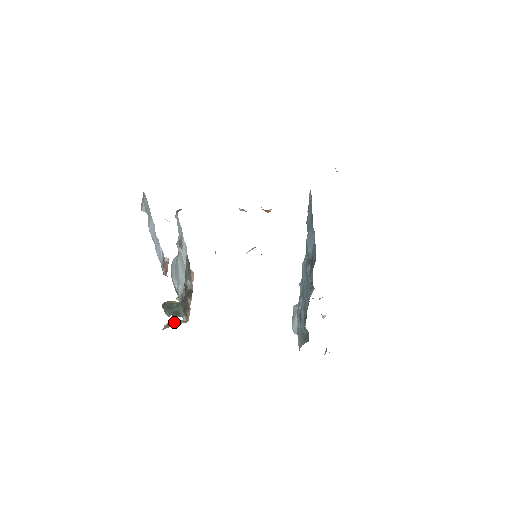
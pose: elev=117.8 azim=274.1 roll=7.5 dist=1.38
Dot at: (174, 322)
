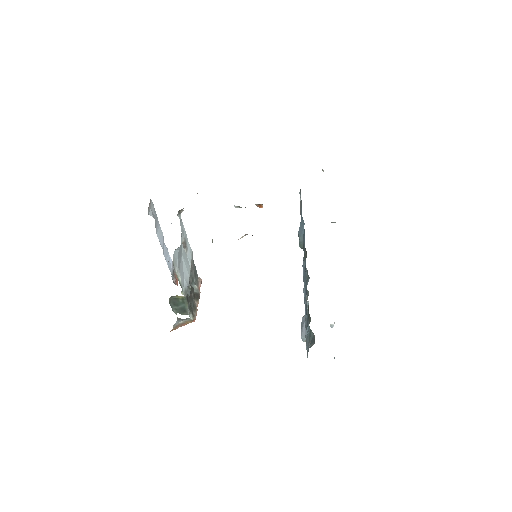
Dot at: (182, 322)
